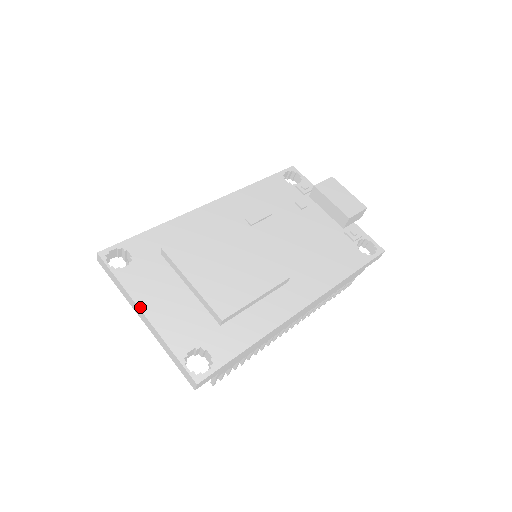
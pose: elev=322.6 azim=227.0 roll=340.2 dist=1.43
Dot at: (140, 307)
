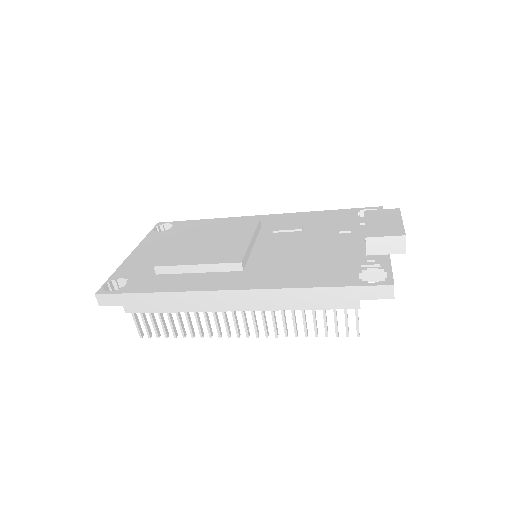
Dot at: (135, 250)
